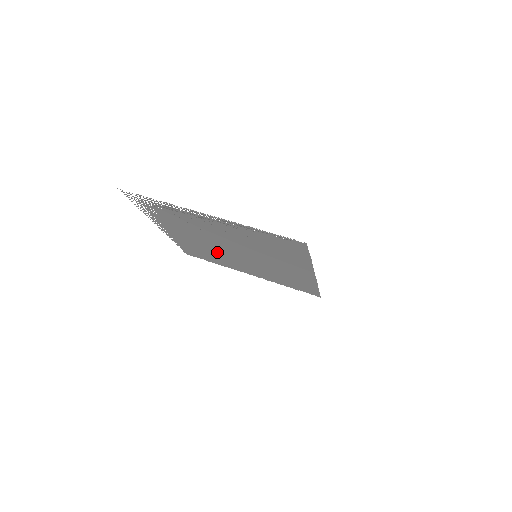
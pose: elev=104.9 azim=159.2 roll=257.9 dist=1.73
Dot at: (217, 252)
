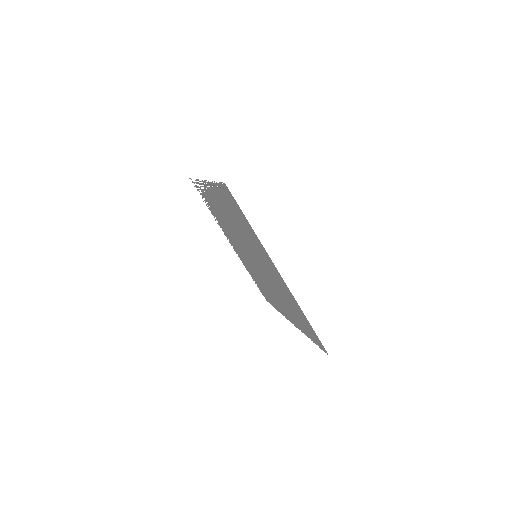
Dot at: occluded
